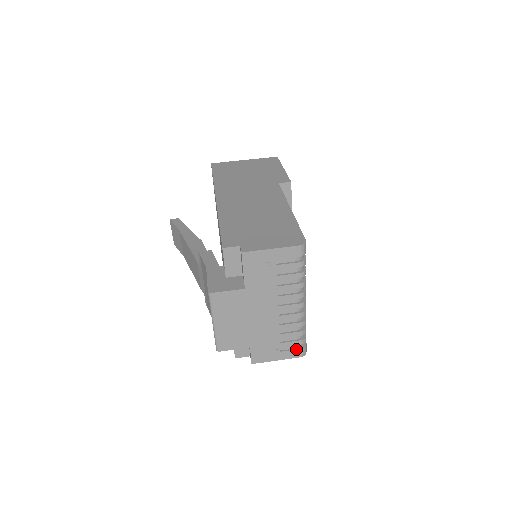
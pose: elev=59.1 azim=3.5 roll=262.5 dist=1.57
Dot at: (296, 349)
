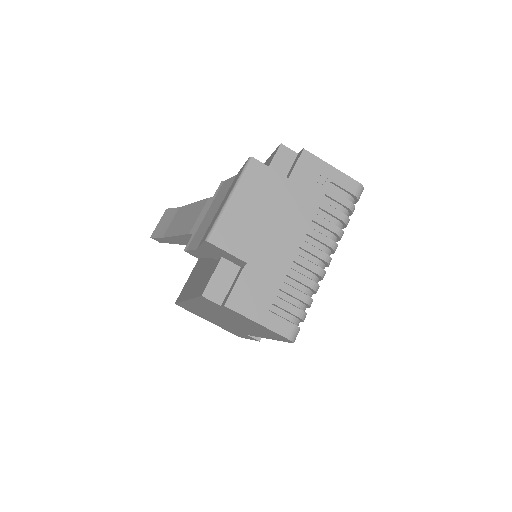
Dot at: (289, 321)
